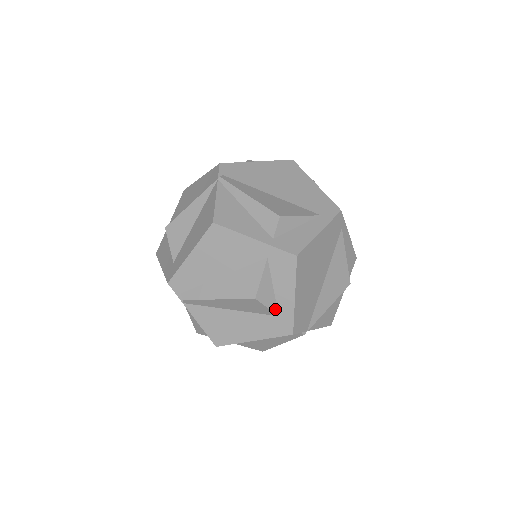
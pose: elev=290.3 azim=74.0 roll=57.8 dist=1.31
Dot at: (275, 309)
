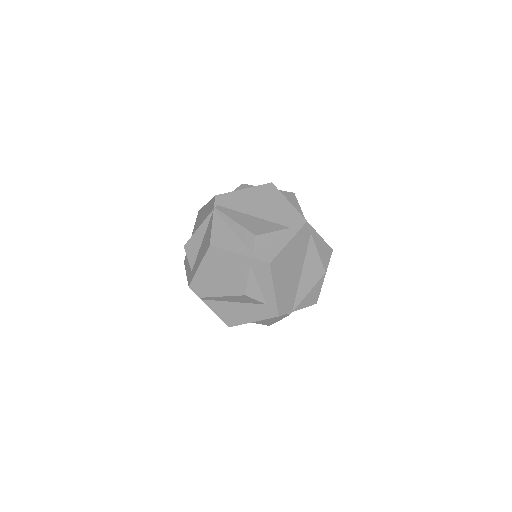
Dot at: (262, 300)
